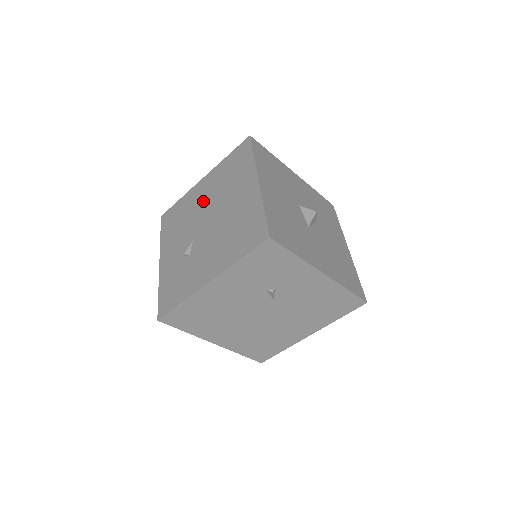
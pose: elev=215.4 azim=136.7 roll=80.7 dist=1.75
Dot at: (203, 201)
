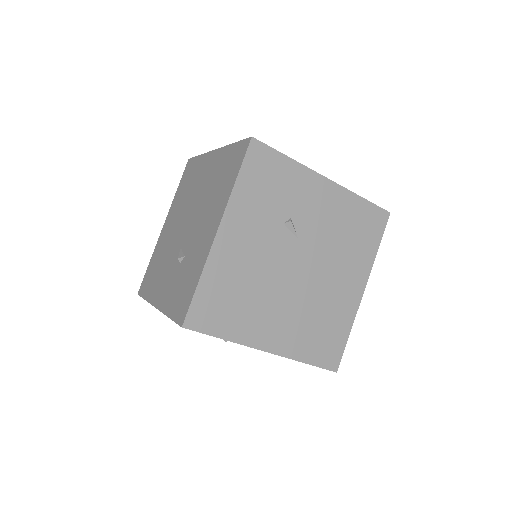
Dot at: (173, 227)
